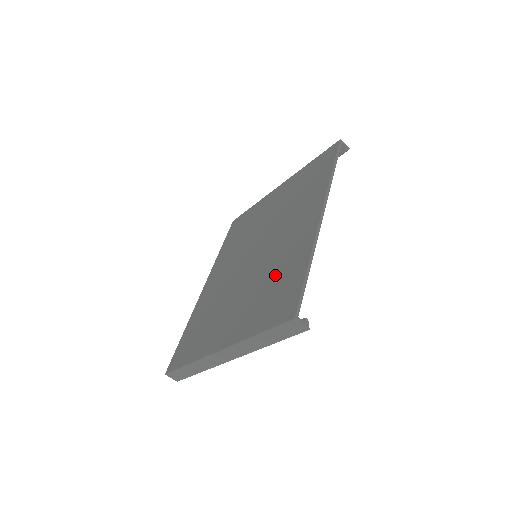
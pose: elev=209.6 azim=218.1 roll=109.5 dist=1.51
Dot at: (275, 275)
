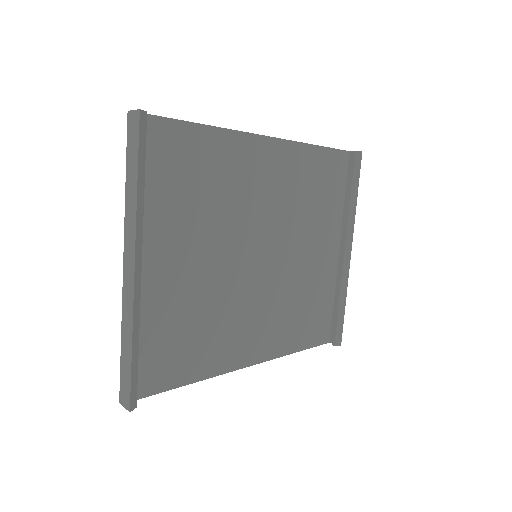
Dot at: (204, 187)
